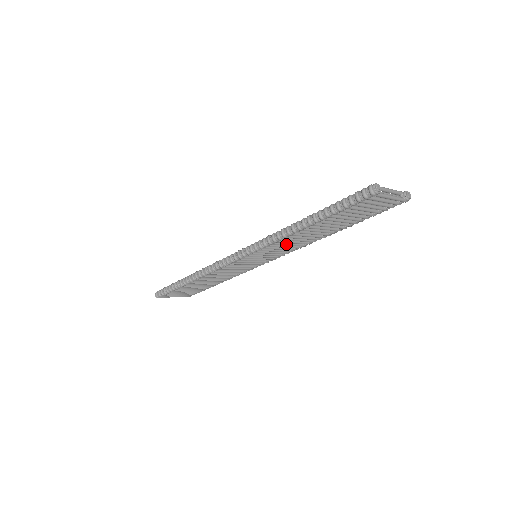
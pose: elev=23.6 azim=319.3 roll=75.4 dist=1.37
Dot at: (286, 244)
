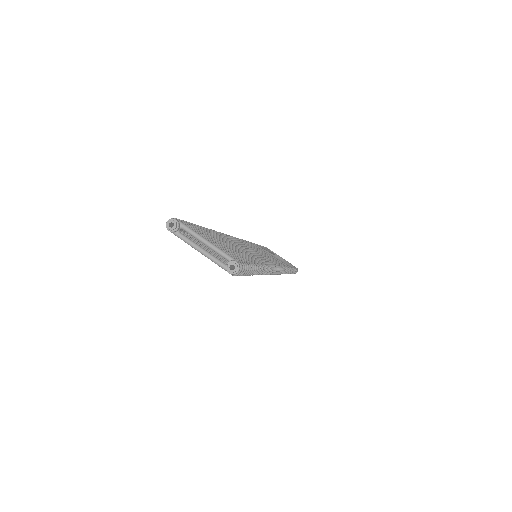
Dot at: occluded
